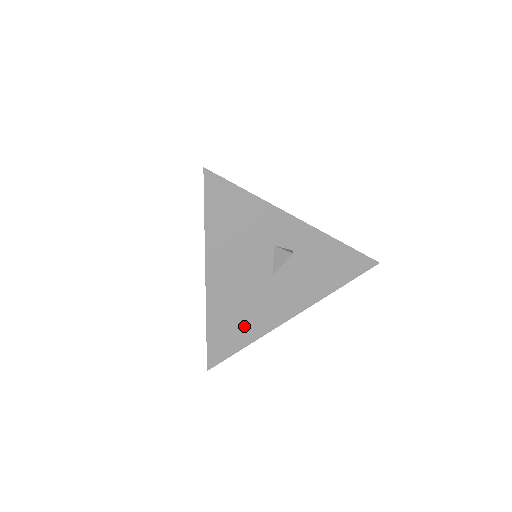
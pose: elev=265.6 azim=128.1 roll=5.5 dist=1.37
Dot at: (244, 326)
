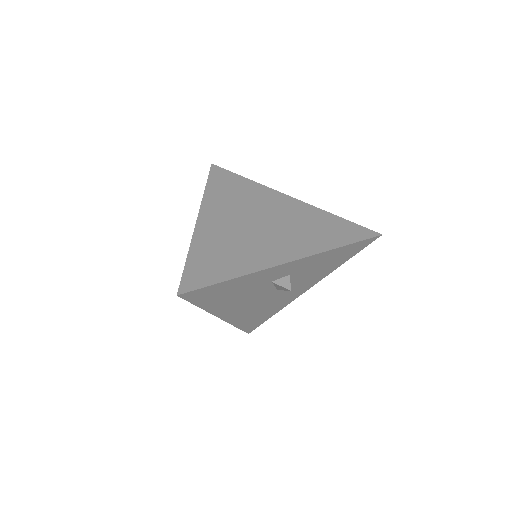
Dot at: (266, 312)
